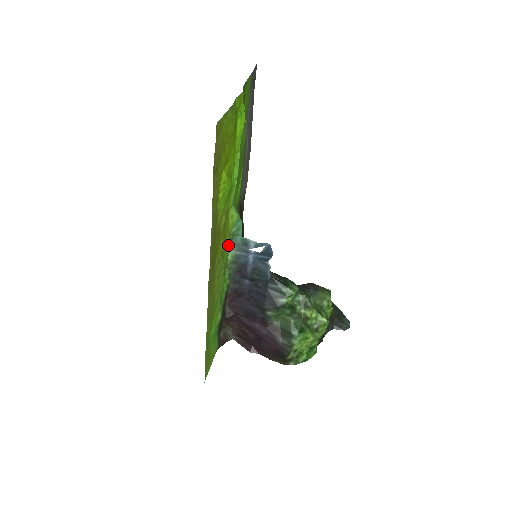
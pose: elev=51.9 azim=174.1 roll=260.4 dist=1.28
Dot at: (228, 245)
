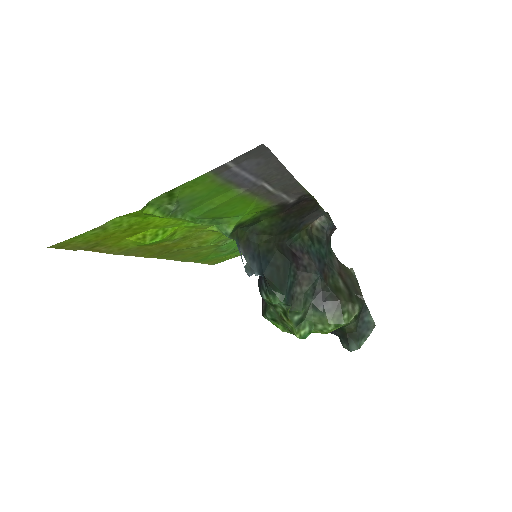
Dot at: occluded
